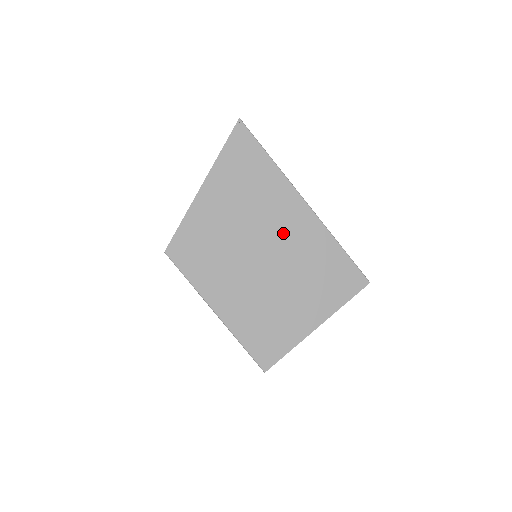
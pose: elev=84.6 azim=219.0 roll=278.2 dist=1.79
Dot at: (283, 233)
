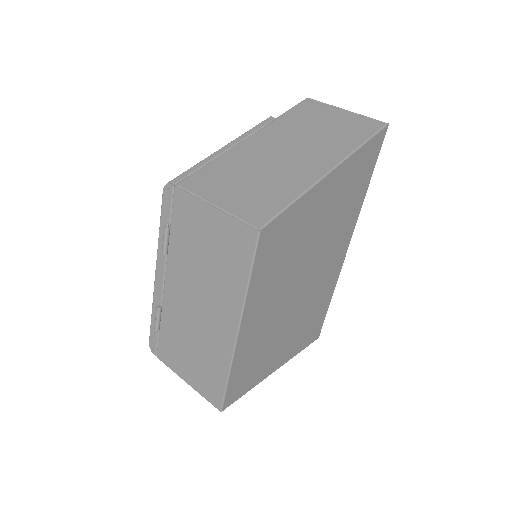
Dot at: (324, 266)
